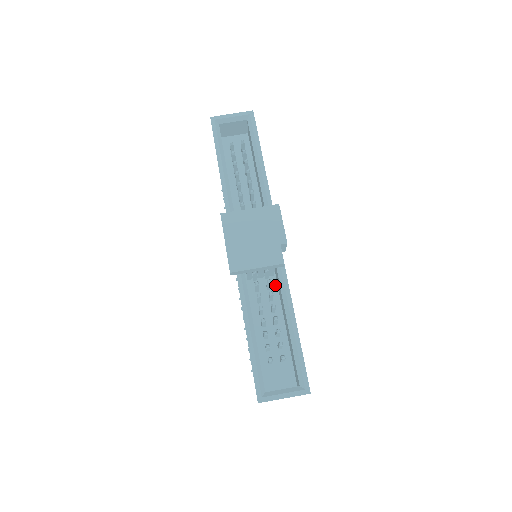
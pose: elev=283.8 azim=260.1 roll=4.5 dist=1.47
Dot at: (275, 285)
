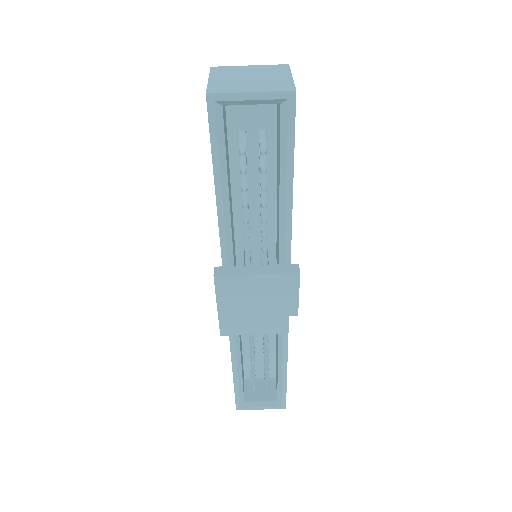
Dot at: occluded
